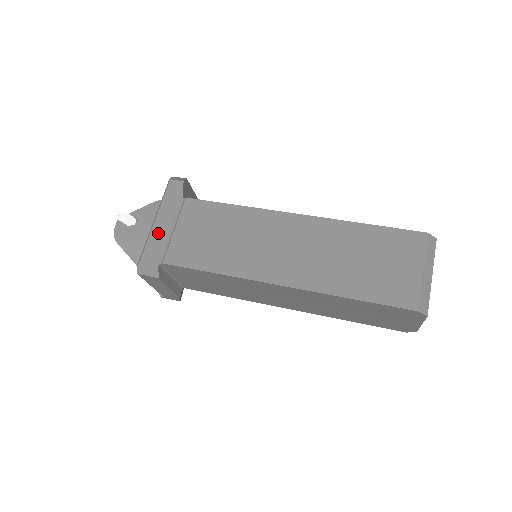
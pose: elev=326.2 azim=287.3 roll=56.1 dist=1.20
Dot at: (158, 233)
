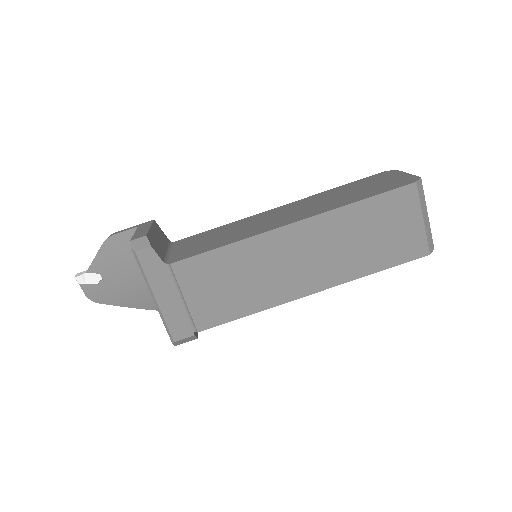
Dot at: (169, 309)
